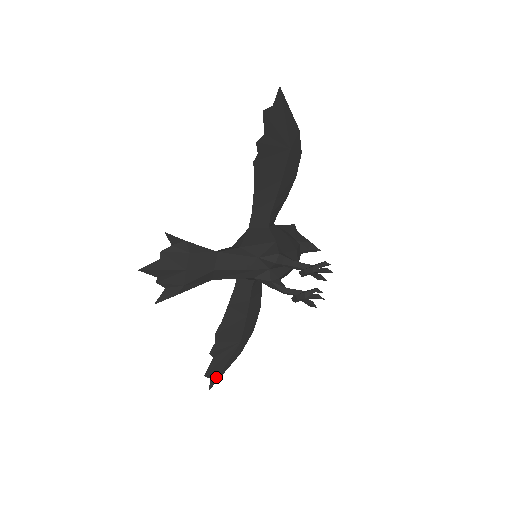
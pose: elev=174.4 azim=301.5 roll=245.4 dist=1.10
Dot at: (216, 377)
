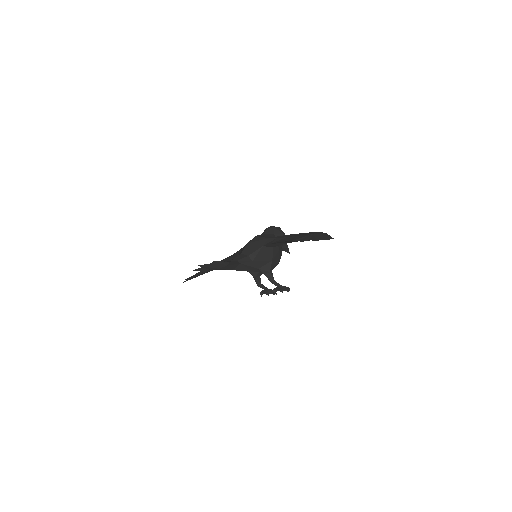
Dot at: occluded
